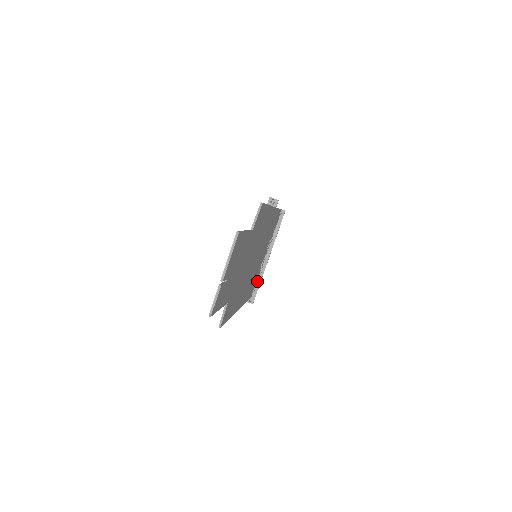
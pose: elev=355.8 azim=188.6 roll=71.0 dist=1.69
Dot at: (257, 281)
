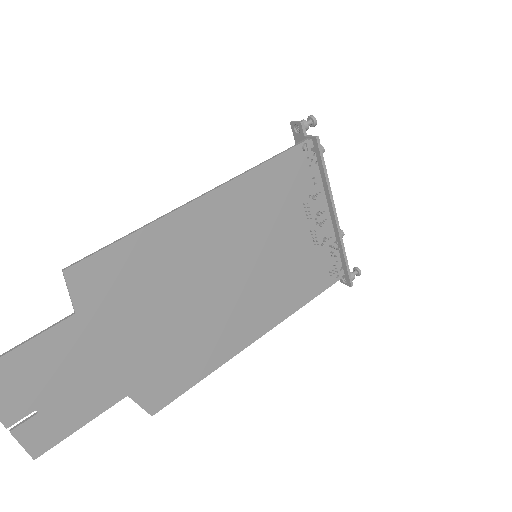
Dot at: (340, 255)
